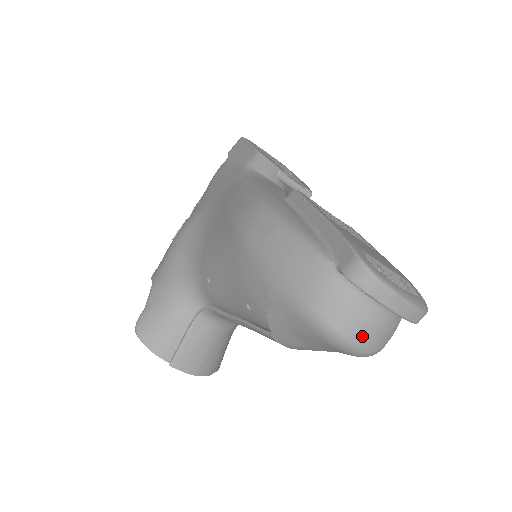
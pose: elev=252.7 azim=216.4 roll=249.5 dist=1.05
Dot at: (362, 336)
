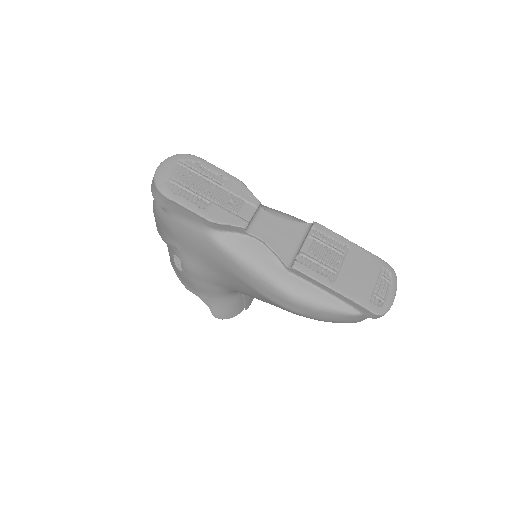
Dot at: occluded
